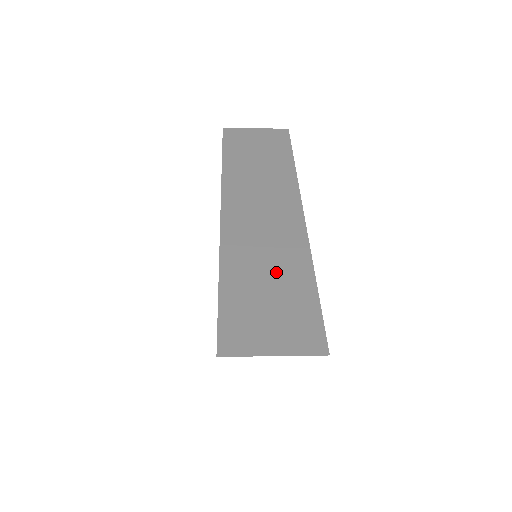
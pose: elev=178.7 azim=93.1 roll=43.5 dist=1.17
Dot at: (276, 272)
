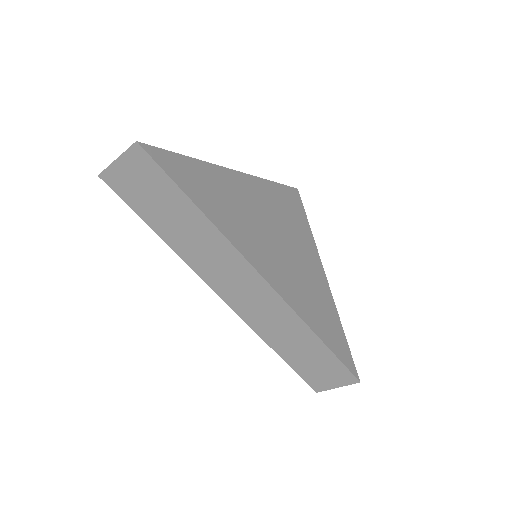
Dot at: occluded
